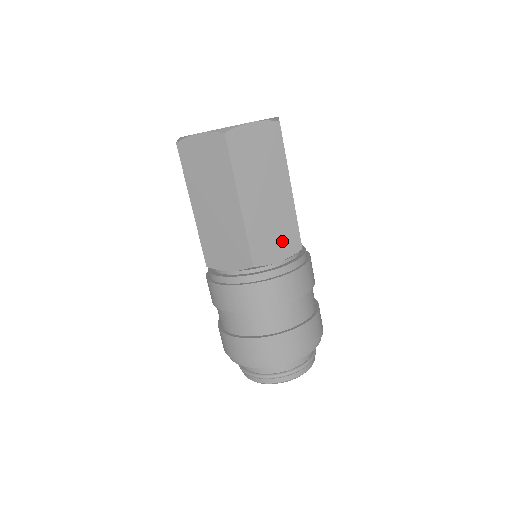
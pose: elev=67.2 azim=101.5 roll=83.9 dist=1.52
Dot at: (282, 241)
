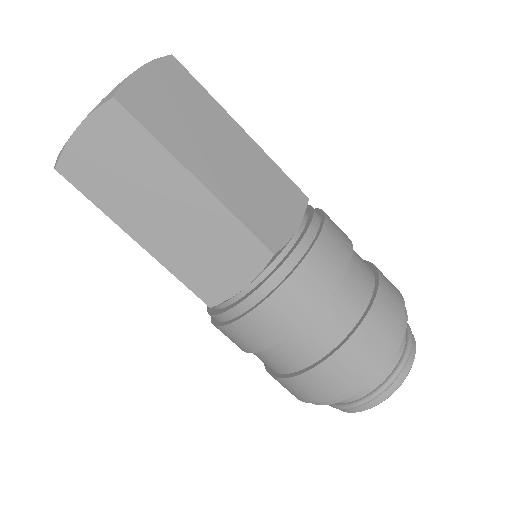
Dot at: (233, 259)
